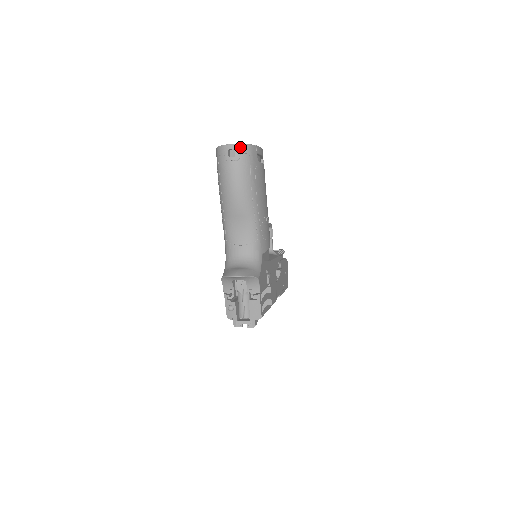
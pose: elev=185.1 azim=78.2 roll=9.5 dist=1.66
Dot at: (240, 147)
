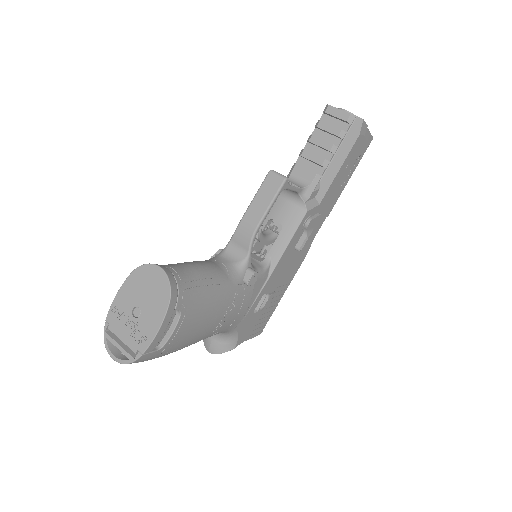
Dot at: (124, 363)
